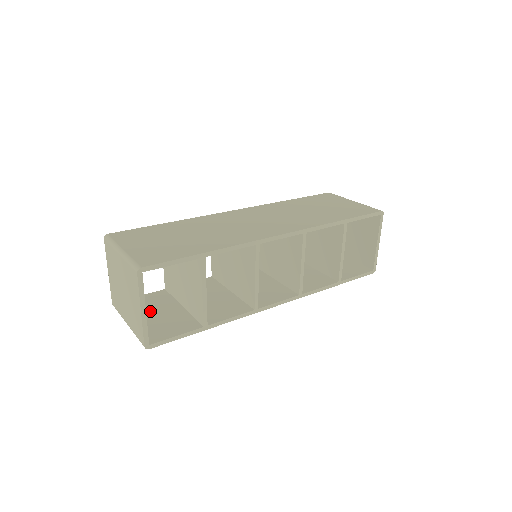
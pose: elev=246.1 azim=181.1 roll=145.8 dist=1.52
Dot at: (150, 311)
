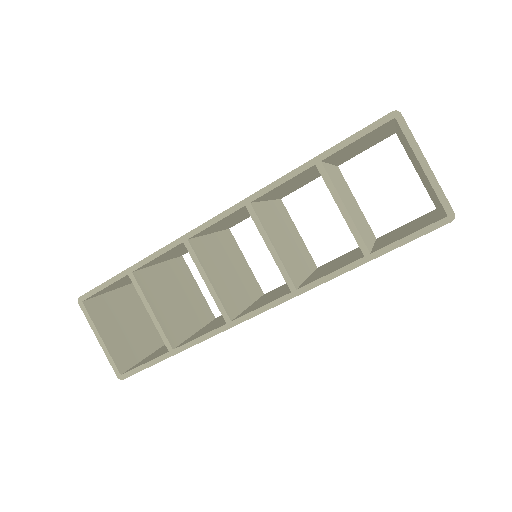
Dot at: occluded
